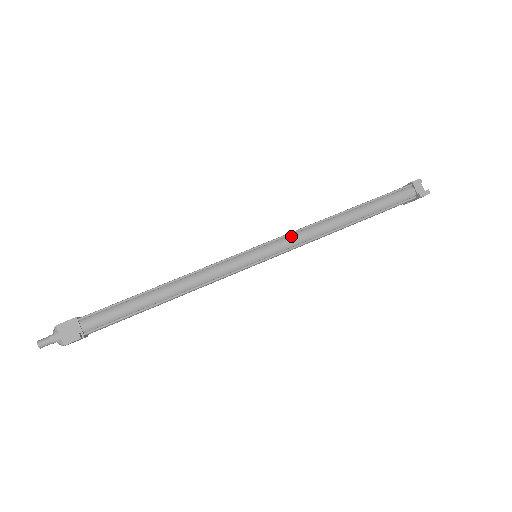
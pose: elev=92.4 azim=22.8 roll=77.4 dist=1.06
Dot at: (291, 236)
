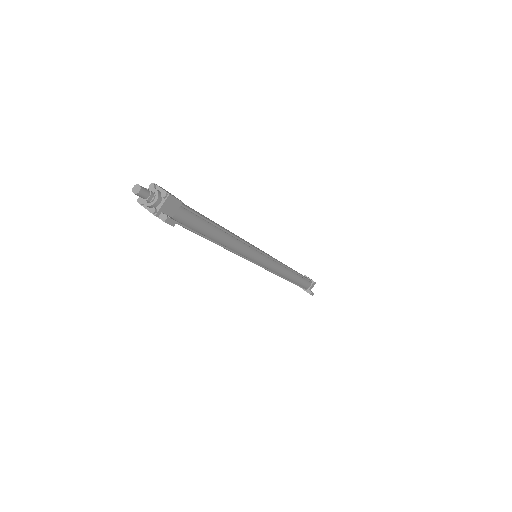
Dot at: (276, 263)
